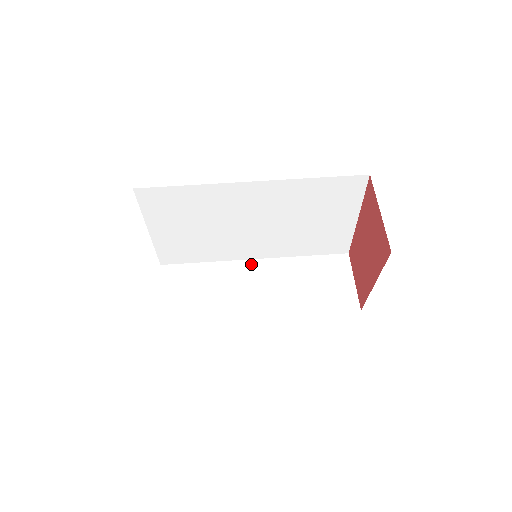
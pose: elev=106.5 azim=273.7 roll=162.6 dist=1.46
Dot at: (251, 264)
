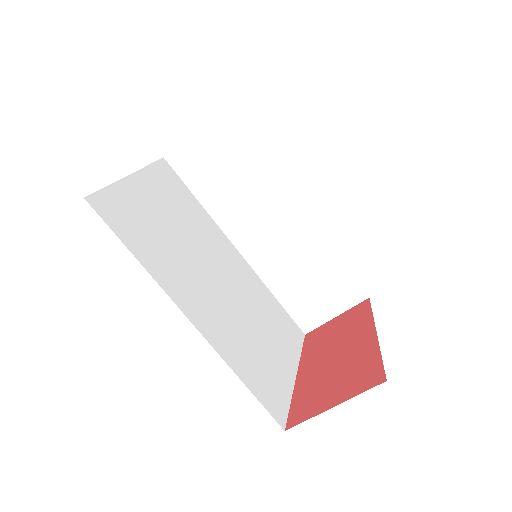
Dot at: (292, 206)
